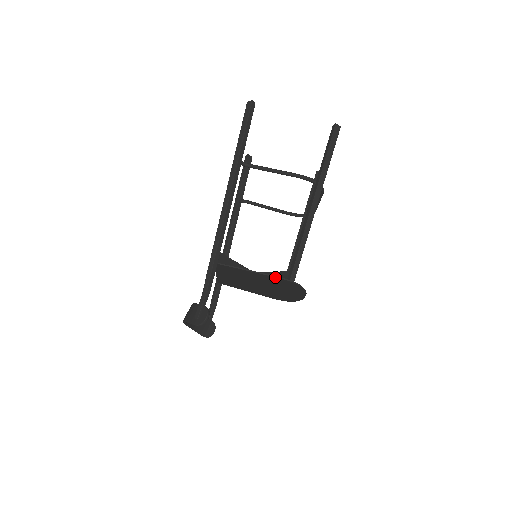
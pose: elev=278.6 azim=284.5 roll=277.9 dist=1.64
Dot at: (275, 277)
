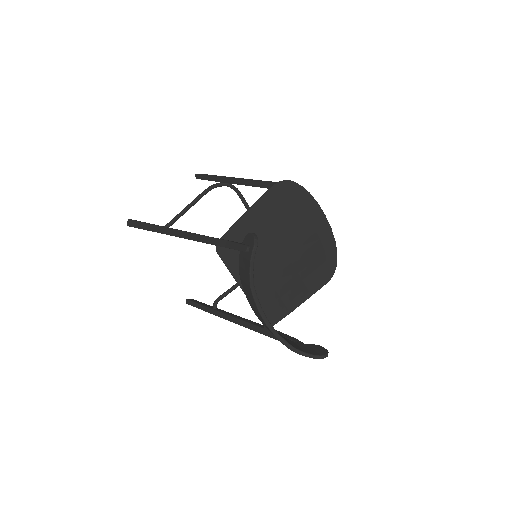
Dot at: (267, 192)
